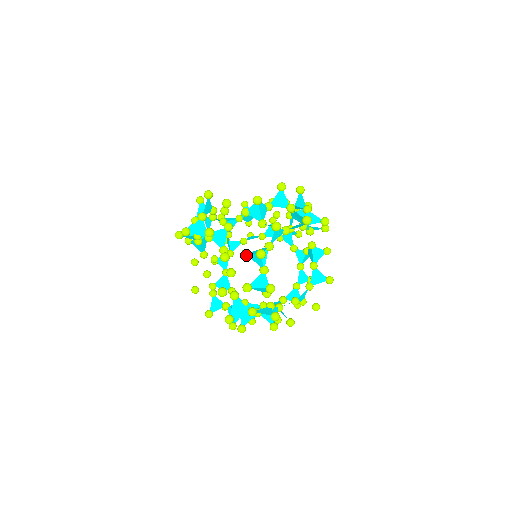
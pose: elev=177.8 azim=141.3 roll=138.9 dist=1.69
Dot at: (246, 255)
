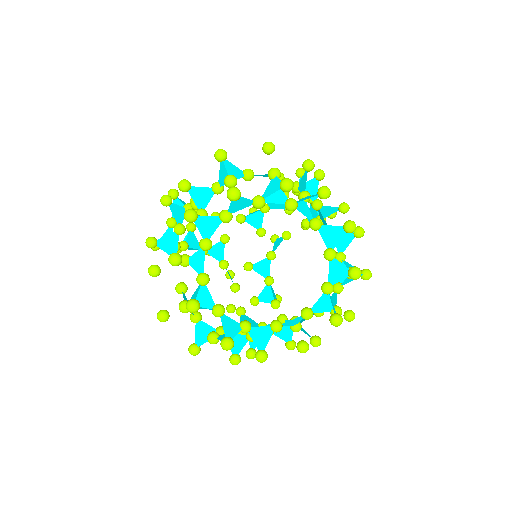
Dot at: (181, 263)
